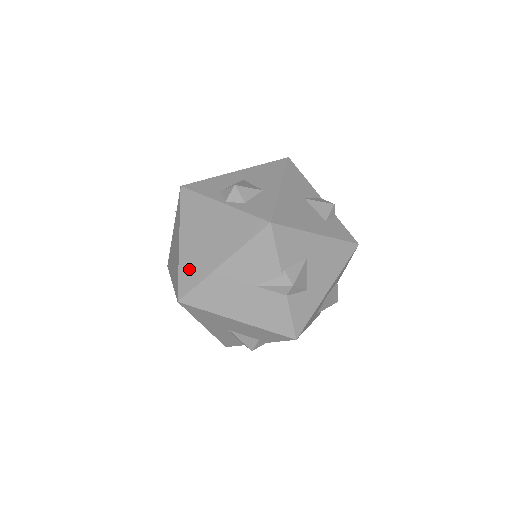
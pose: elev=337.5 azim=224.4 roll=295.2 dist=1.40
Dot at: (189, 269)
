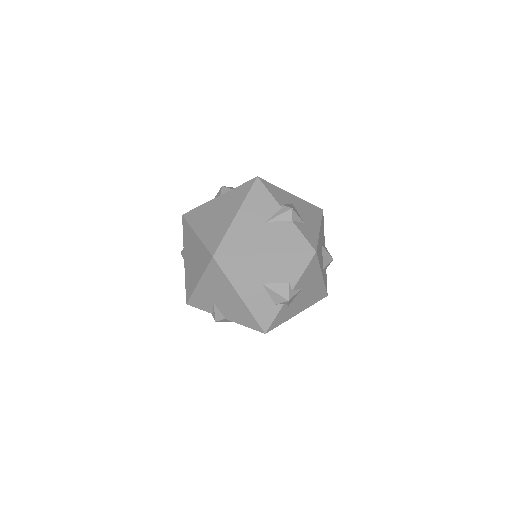
Dot at: (212, 237)
